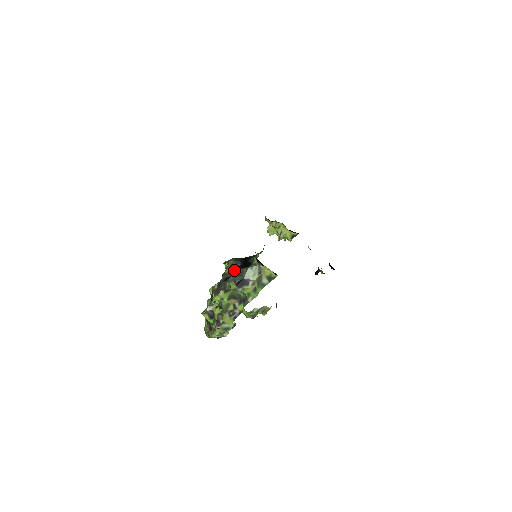
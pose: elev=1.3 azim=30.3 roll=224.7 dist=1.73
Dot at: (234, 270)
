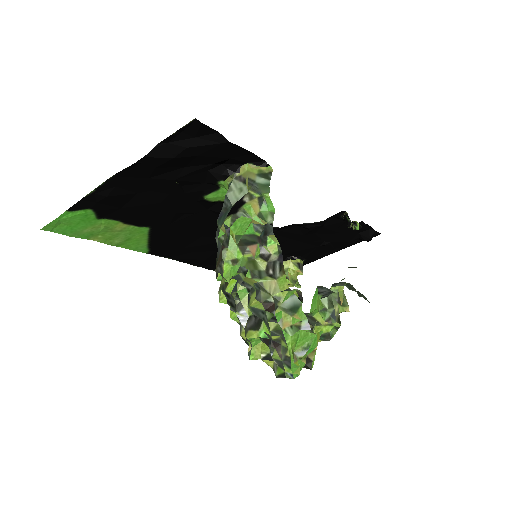
Dot at: occluded
